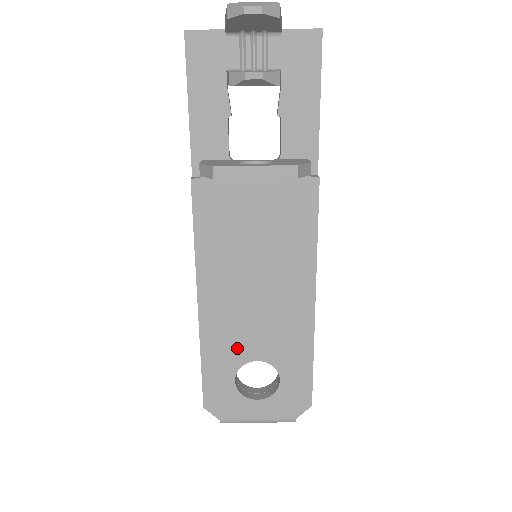
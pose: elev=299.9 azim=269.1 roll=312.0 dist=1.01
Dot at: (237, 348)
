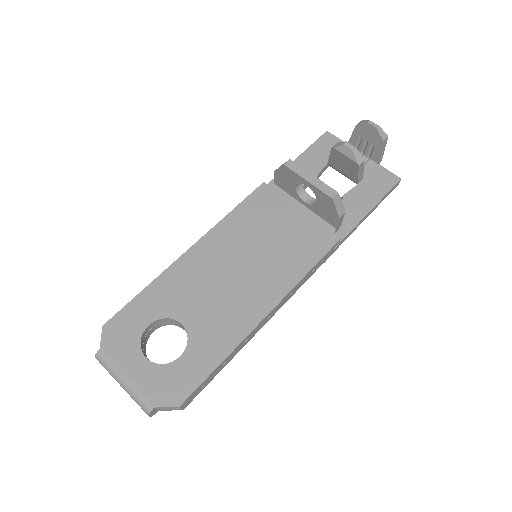
Dot at: (179, 301)
